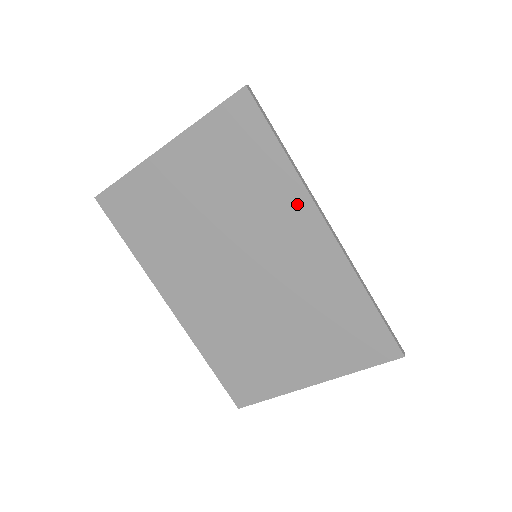
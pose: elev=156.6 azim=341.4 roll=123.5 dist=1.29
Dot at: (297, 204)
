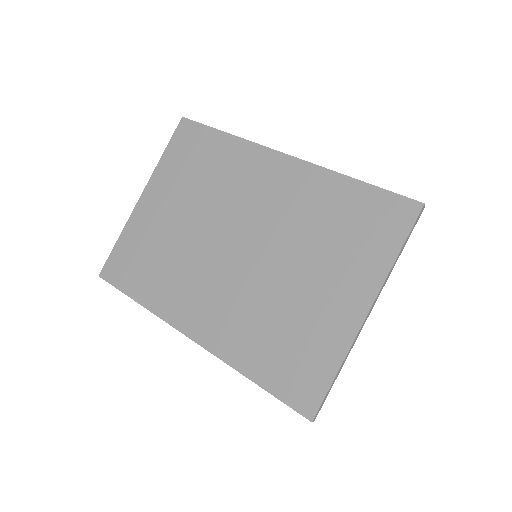
Dot at: (251, 156)
